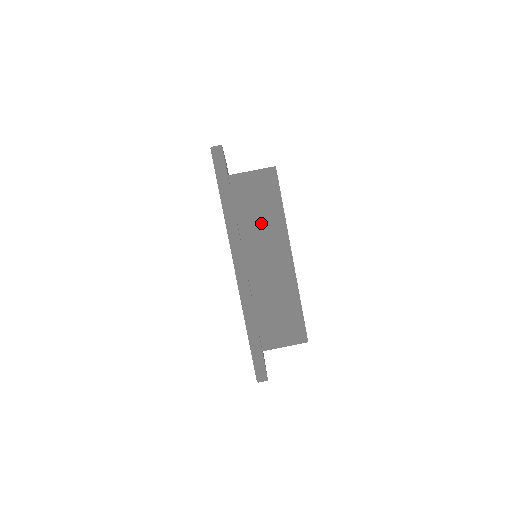
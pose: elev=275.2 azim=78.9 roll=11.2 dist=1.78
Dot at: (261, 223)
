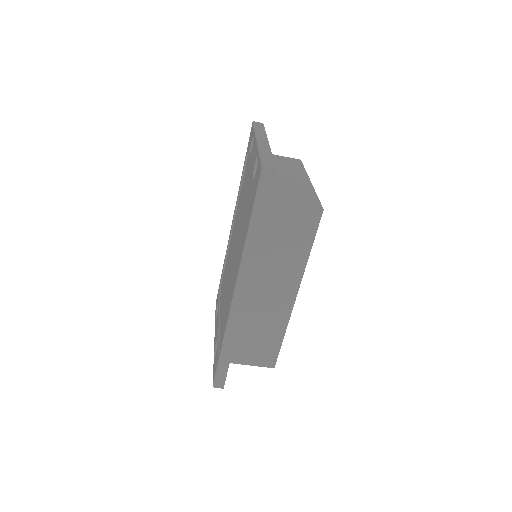
Dot at: (280, 258)
